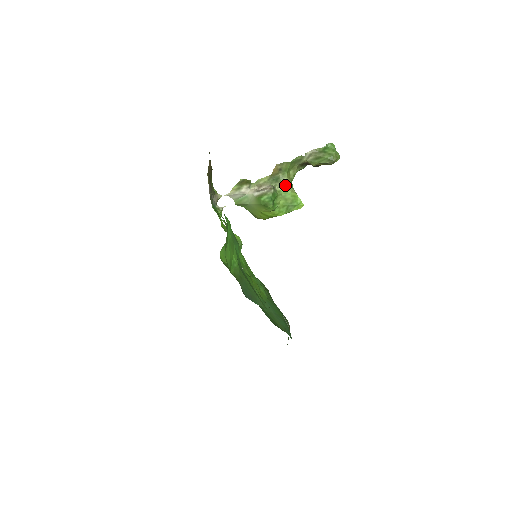
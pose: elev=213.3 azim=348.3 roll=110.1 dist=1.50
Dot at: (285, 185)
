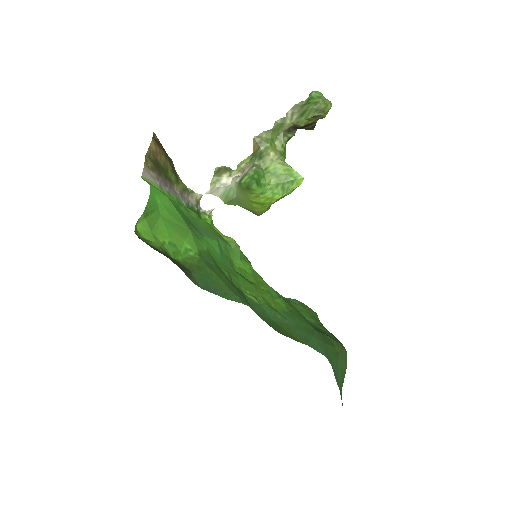
Dot at: (271, 159)
